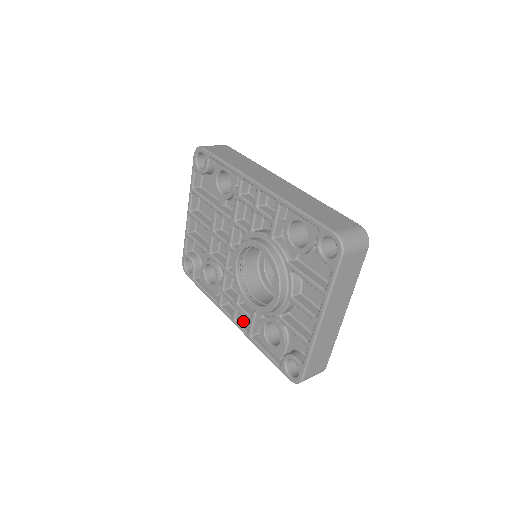
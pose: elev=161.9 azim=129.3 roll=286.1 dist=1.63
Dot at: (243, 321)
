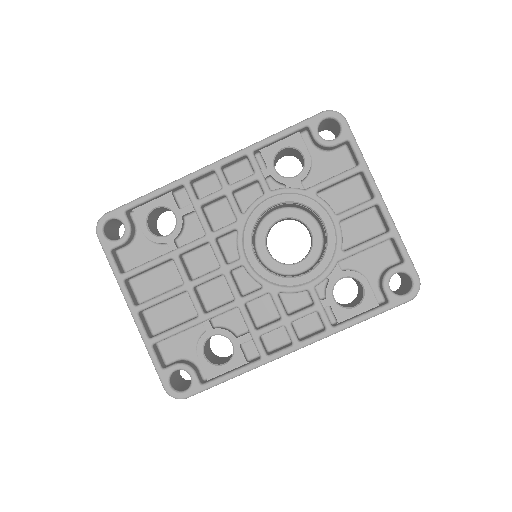
Dot at: (305, 337)
